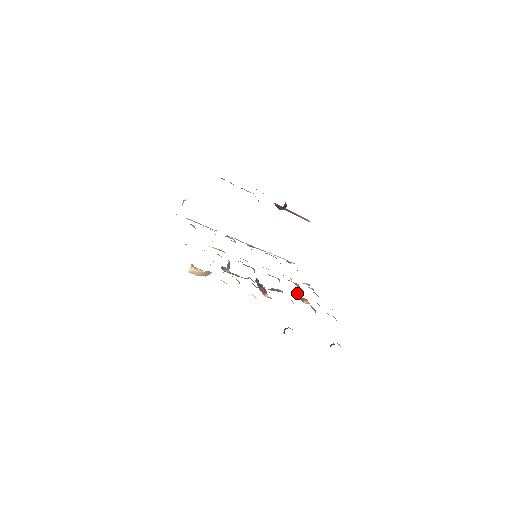
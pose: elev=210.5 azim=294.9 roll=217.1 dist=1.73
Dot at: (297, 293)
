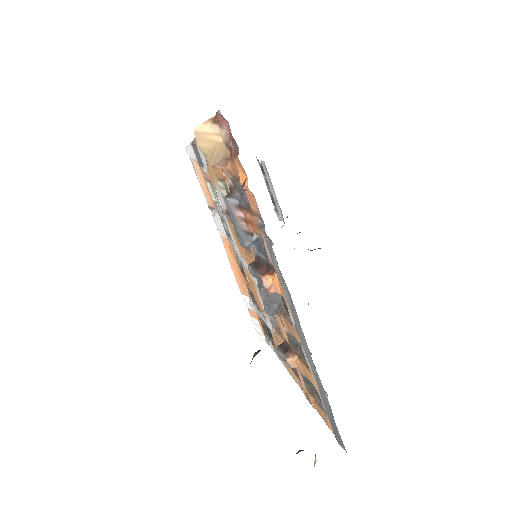
Dot at: occluded
